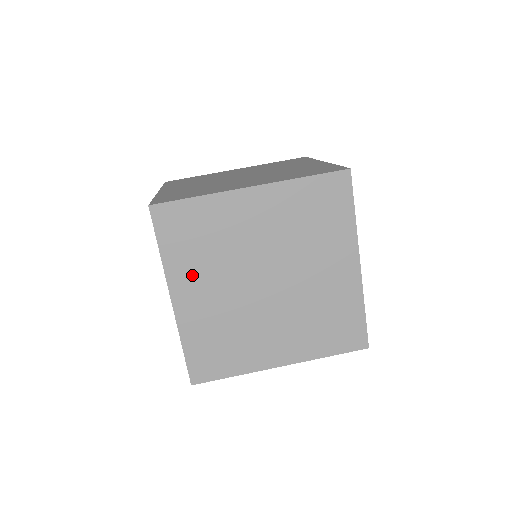
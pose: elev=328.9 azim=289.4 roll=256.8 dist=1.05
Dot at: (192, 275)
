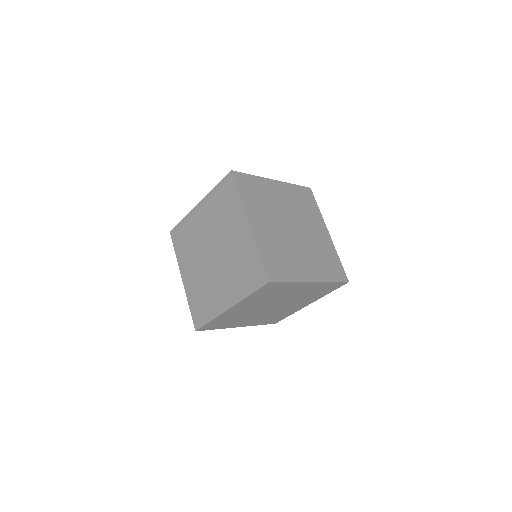
Dot at: (257, 212)
